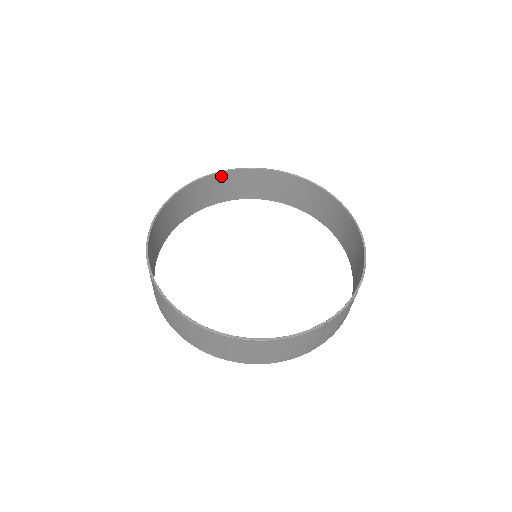
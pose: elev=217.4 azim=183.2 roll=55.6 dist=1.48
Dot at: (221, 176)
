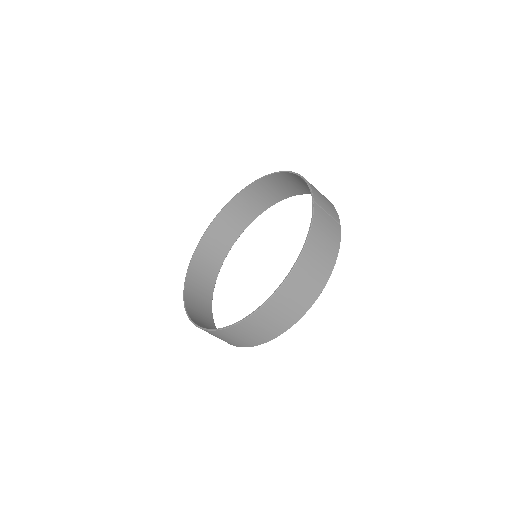
Dot at: (192, 271)
